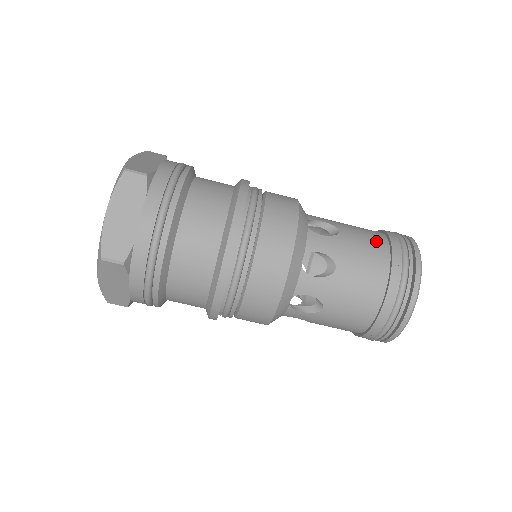
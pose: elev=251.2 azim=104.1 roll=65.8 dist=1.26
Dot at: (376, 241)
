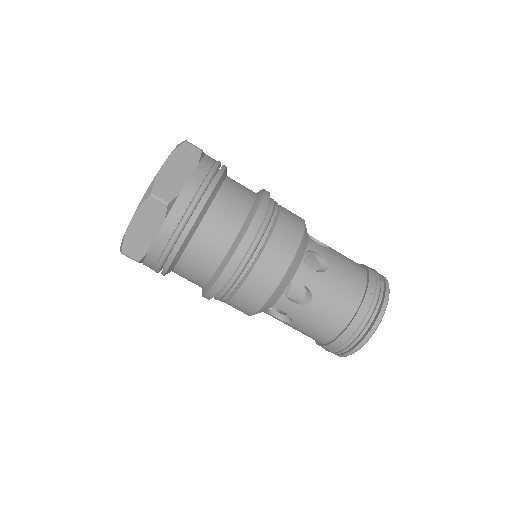
Dot at: (356, 263)
